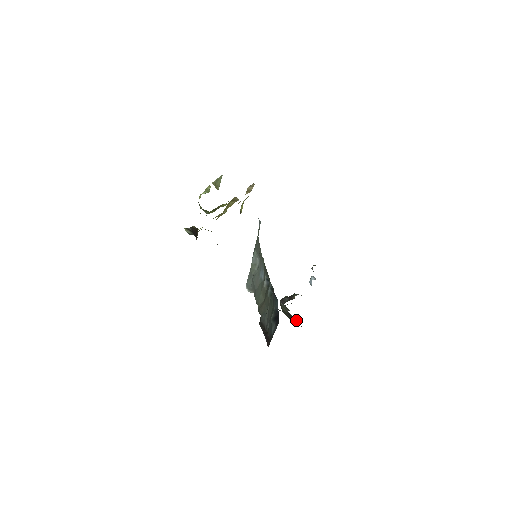
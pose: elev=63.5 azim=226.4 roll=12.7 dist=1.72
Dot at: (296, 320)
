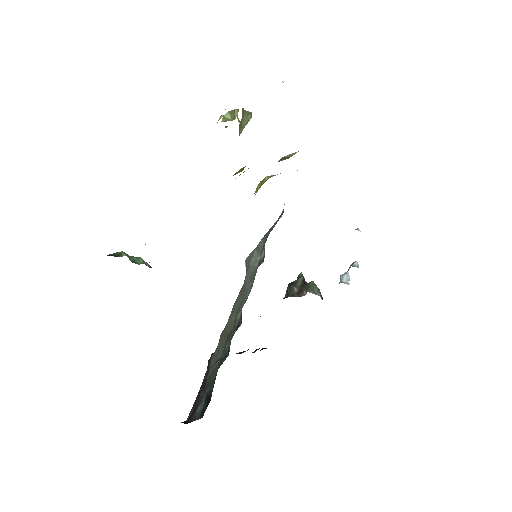
Dot at: occluded
